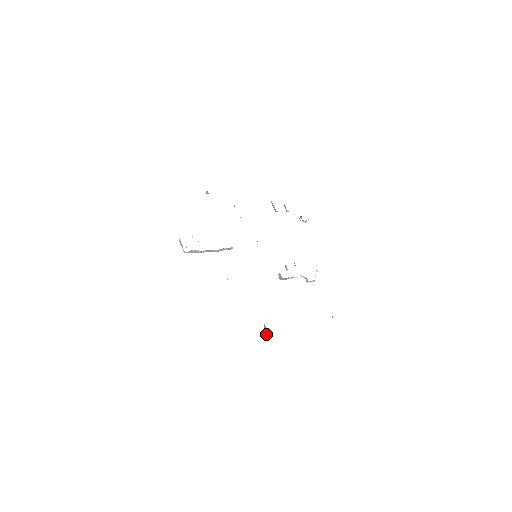
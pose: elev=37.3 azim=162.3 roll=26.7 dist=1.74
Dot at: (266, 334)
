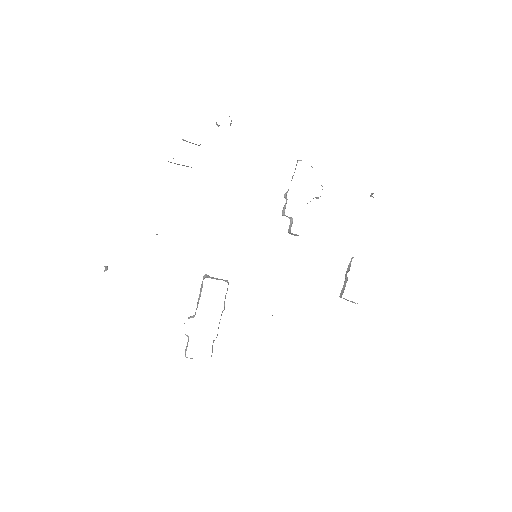
Dot at: occluded
